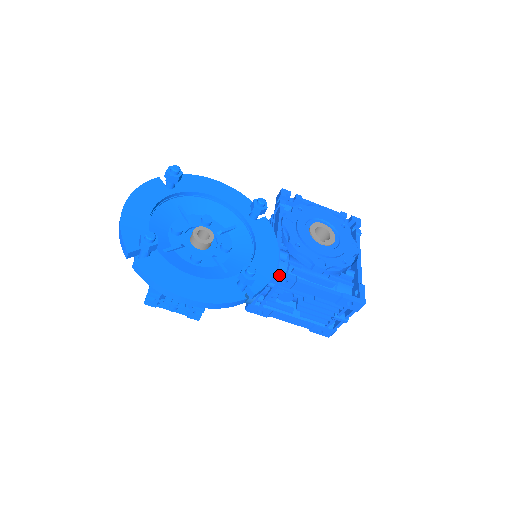
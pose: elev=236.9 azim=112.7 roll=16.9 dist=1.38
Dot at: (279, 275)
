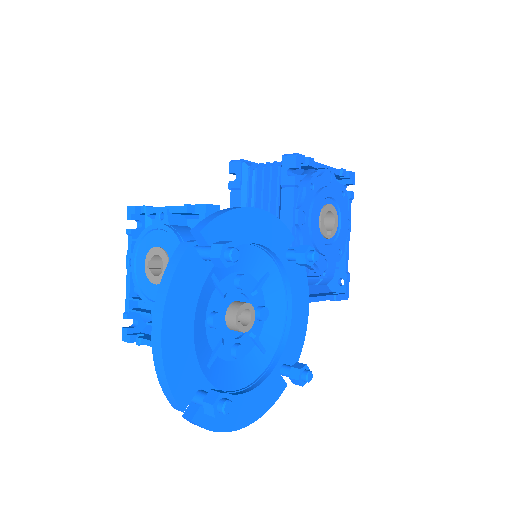
Dot at: occluded
